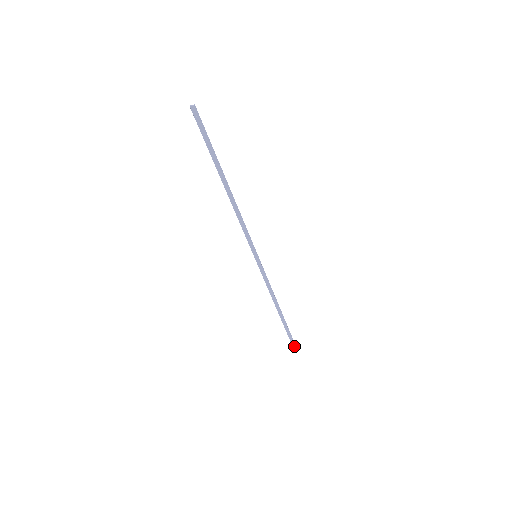
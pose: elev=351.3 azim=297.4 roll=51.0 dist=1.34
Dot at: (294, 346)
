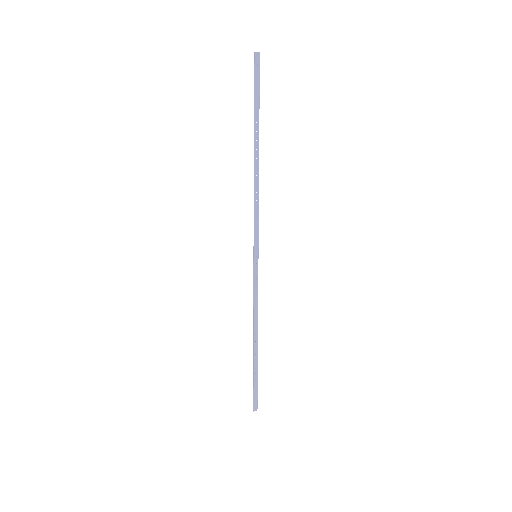
Dot at: (256, 409)
